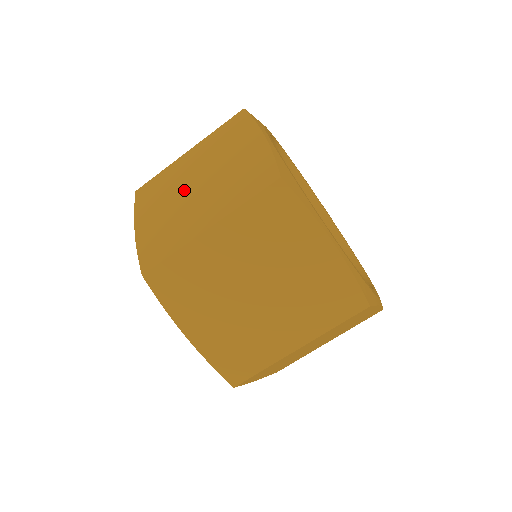
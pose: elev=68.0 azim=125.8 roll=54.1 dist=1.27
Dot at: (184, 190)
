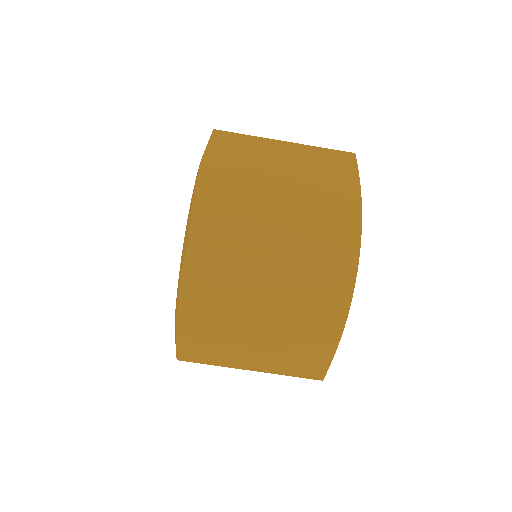
Dot at: occluded
